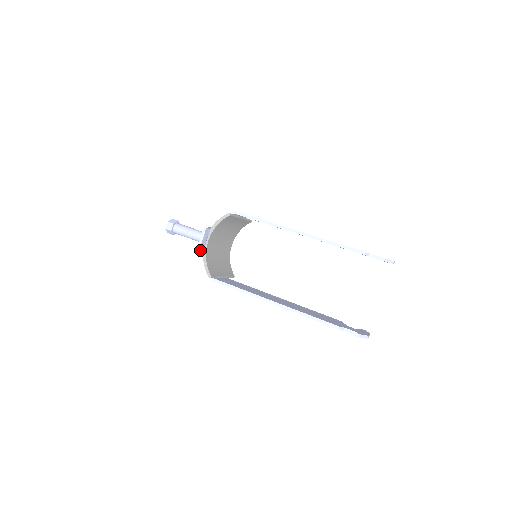
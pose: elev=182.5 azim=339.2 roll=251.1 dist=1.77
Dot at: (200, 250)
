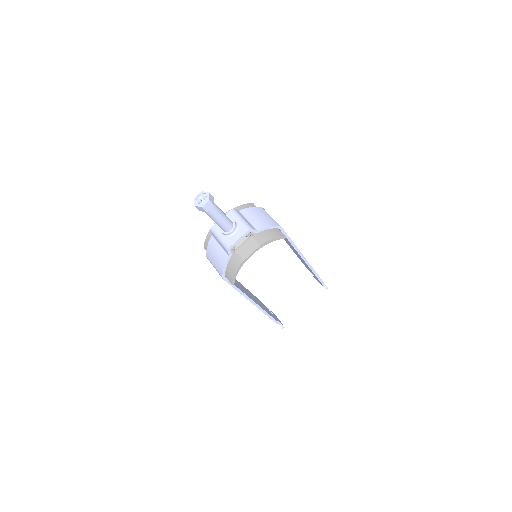
Dot at: (230, 249)
